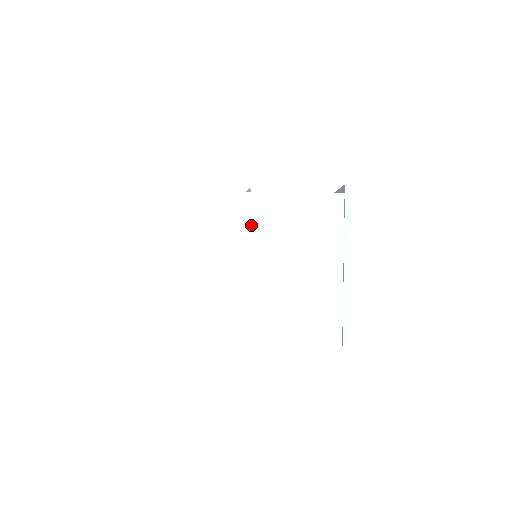
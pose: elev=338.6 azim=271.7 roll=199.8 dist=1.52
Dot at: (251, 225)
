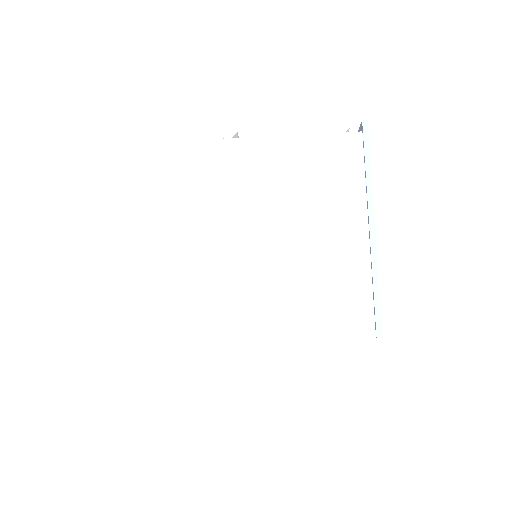
Dot at: (240, 179)
